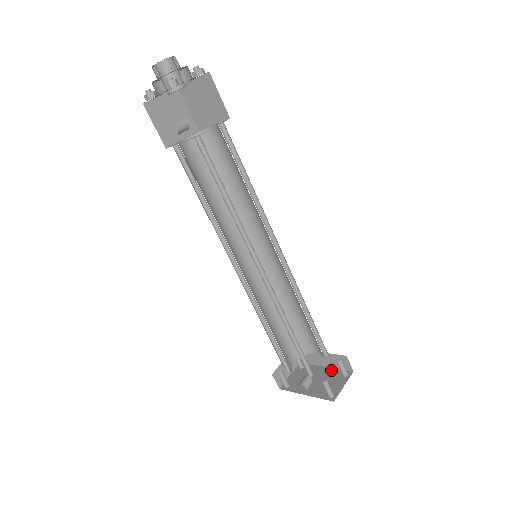
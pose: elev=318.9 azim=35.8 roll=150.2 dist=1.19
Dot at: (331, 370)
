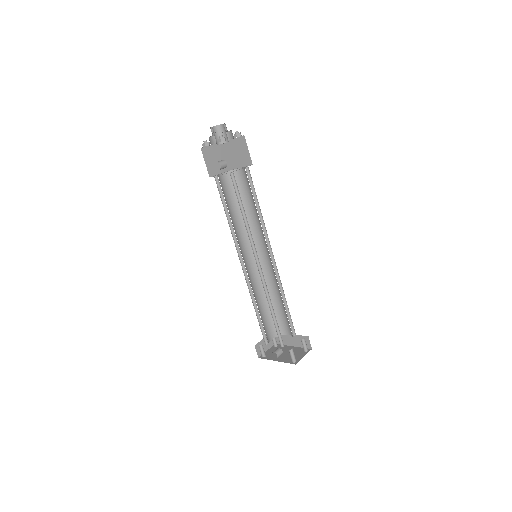
Dot at: (297, 348)
